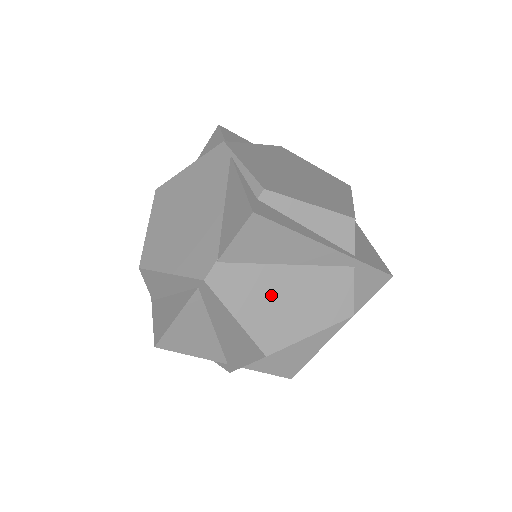
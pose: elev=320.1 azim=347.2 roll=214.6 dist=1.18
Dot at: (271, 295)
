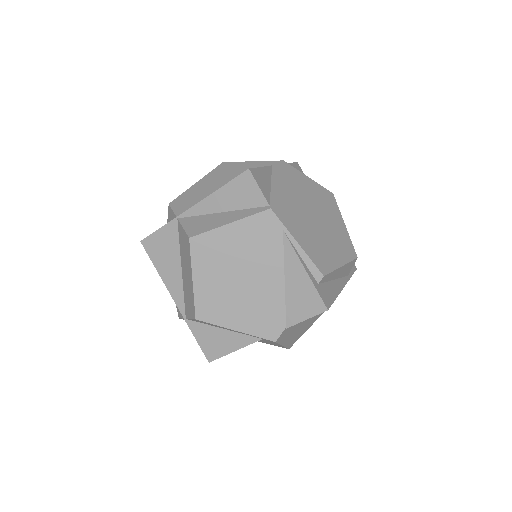
Dot at: (303, 323)
